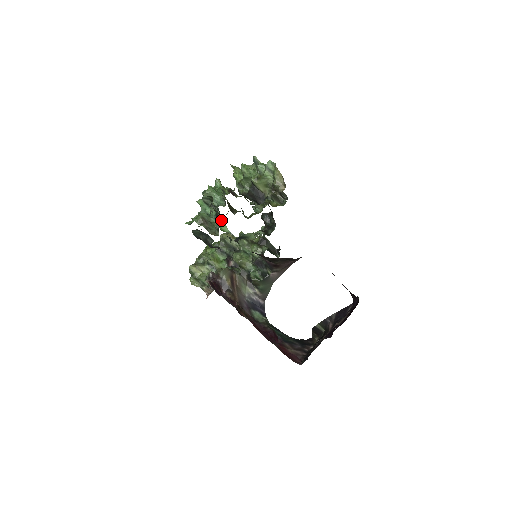
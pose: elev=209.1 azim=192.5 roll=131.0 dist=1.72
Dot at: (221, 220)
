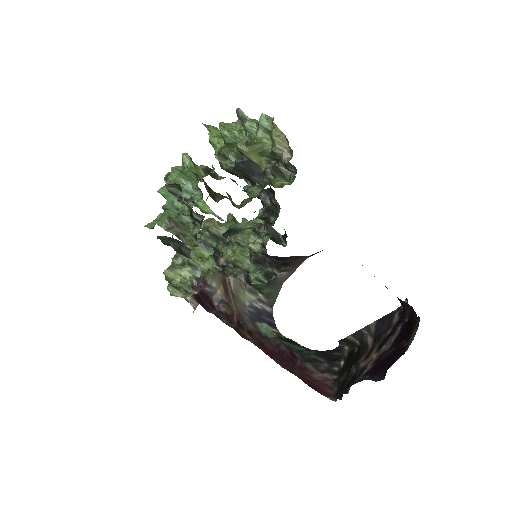
Dot at: (198, 220)
